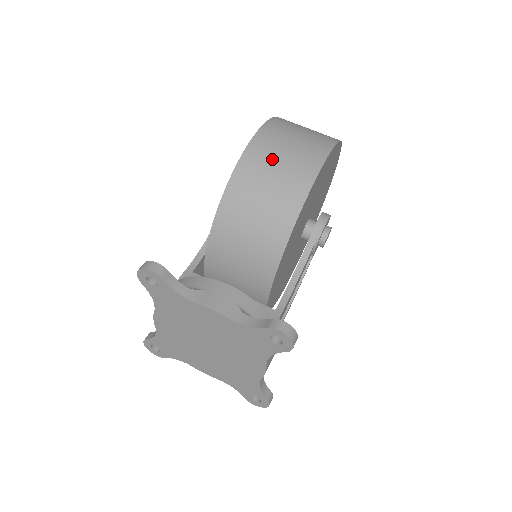
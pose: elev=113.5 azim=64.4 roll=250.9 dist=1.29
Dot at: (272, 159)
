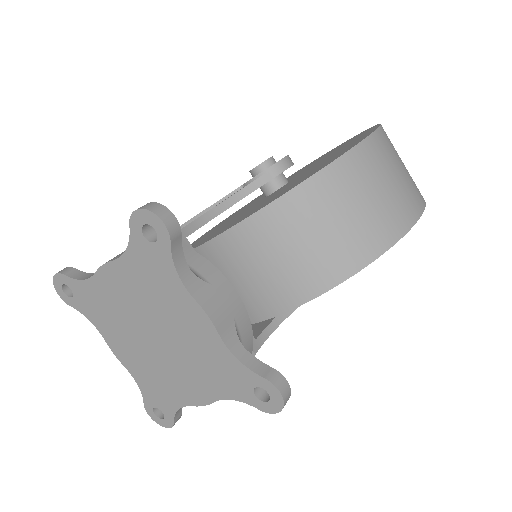
Dot at: (375, 180)
